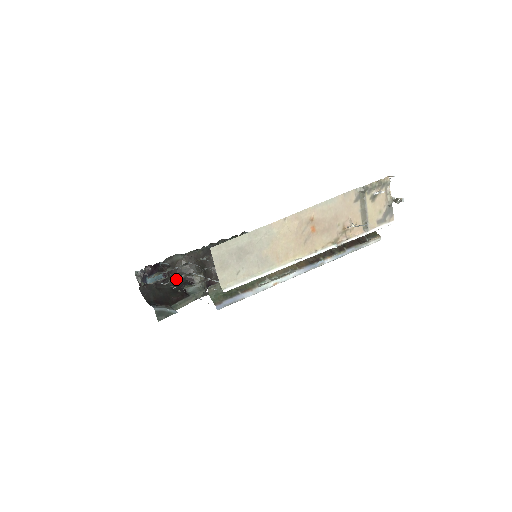
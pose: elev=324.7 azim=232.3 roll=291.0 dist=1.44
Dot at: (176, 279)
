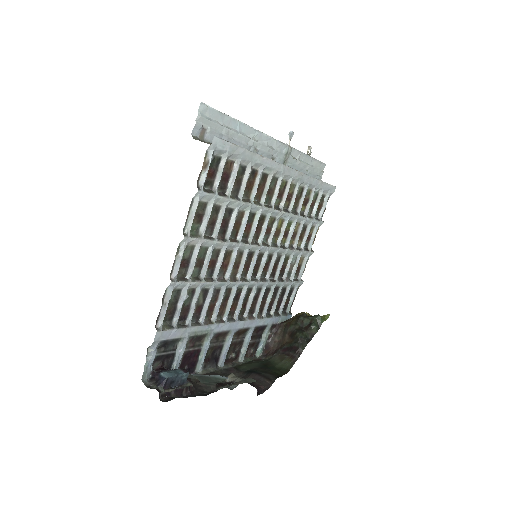
Dot at: (184, 279)
